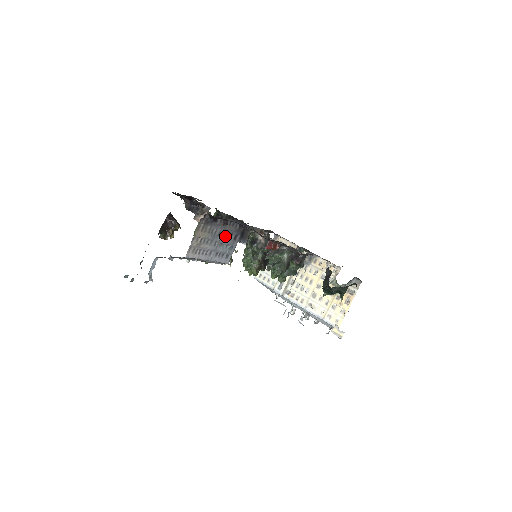
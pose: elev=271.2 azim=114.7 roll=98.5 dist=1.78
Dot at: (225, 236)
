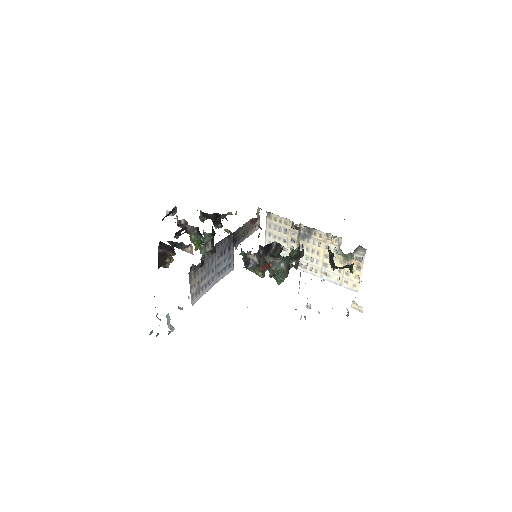
Dot at: (219, 257)
